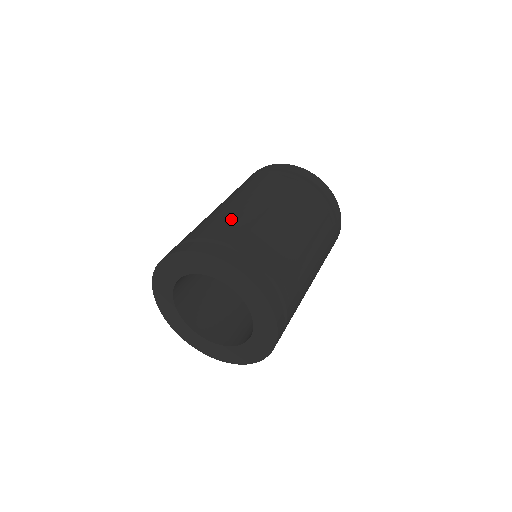
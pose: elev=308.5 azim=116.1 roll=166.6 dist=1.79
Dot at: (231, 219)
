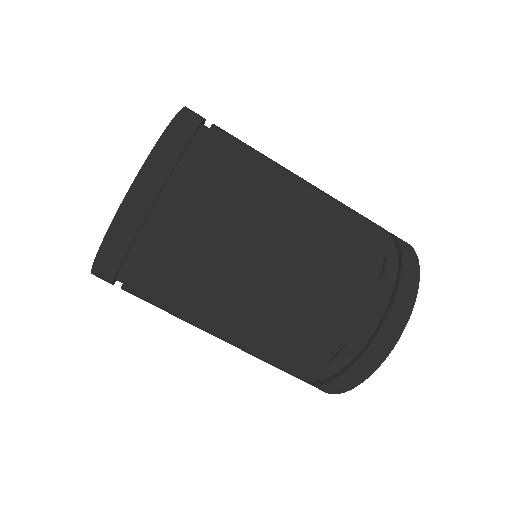
Dot at: occluded
